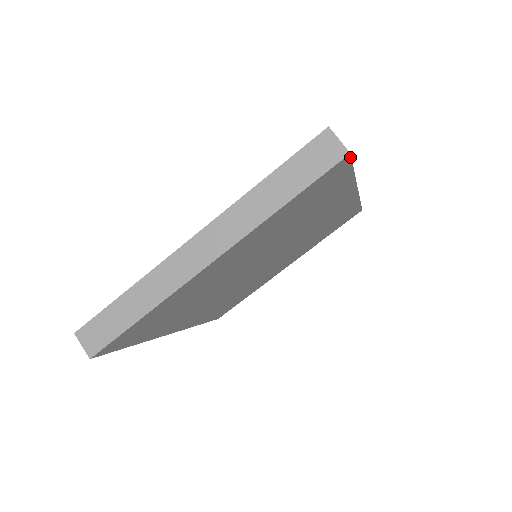
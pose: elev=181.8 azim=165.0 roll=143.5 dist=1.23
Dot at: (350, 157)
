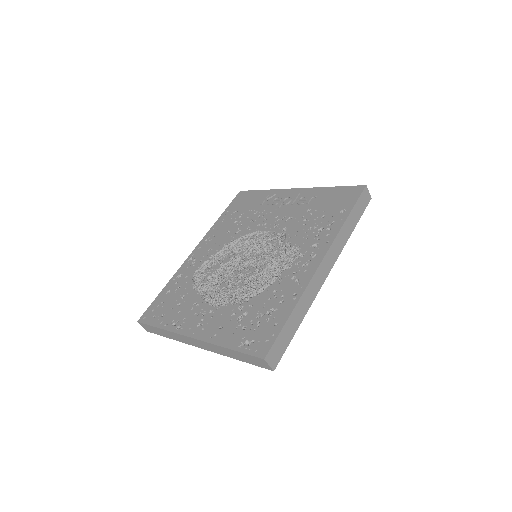
Dot at: (277, 364)
